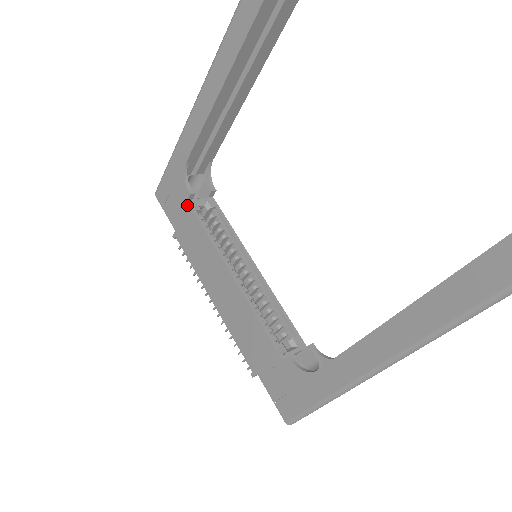
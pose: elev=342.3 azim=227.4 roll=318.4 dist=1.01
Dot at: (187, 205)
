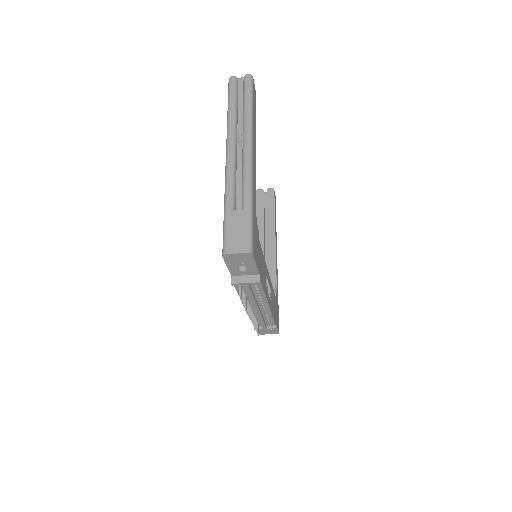
Dot at: occluded
